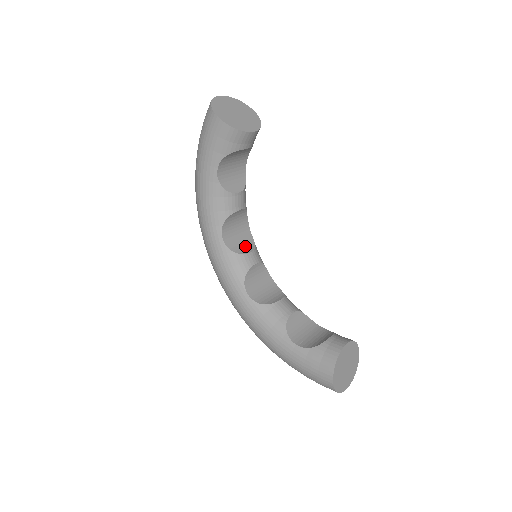
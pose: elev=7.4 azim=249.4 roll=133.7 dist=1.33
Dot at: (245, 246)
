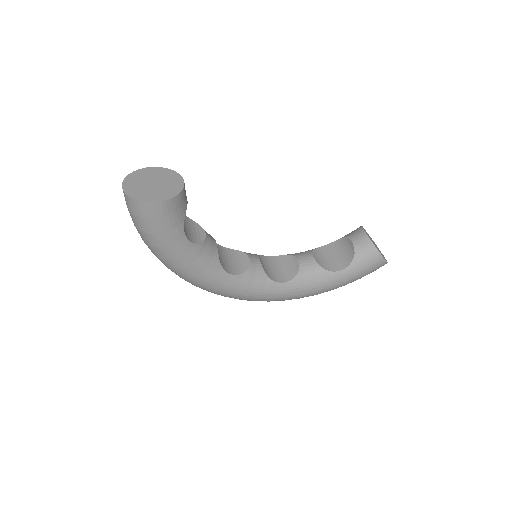
Dot at: (240, 260)
